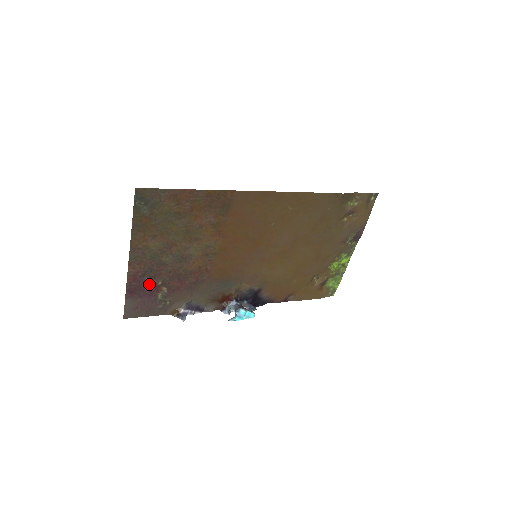
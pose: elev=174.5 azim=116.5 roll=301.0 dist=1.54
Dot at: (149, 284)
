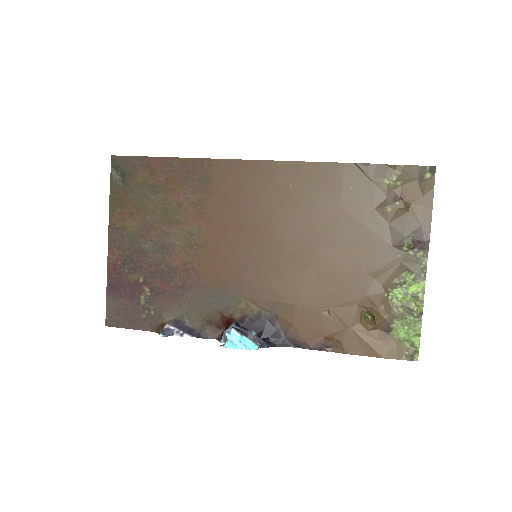
Dot at: (130, 280)
